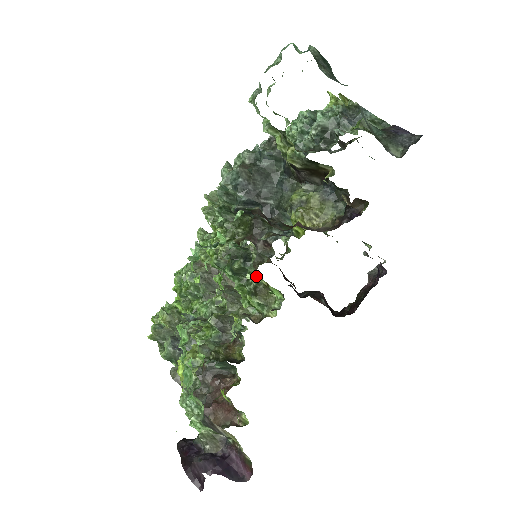
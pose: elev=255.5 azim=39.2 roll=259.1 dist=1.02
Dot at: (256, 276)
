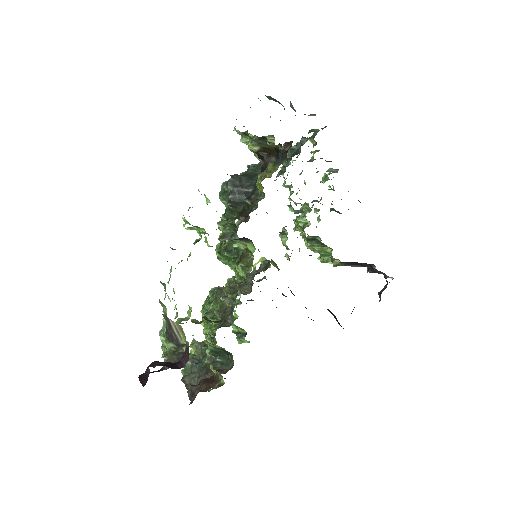
Dot at: (239, 243)
